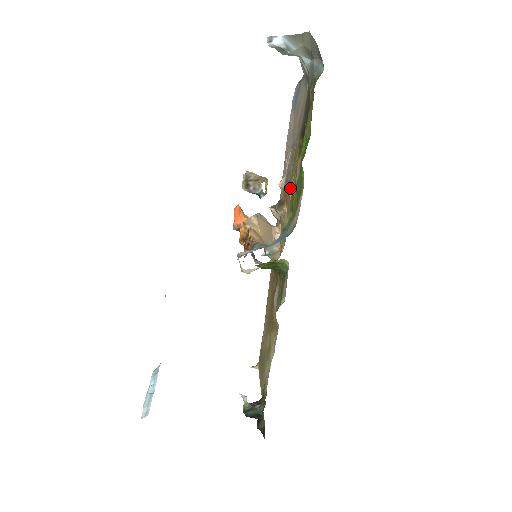
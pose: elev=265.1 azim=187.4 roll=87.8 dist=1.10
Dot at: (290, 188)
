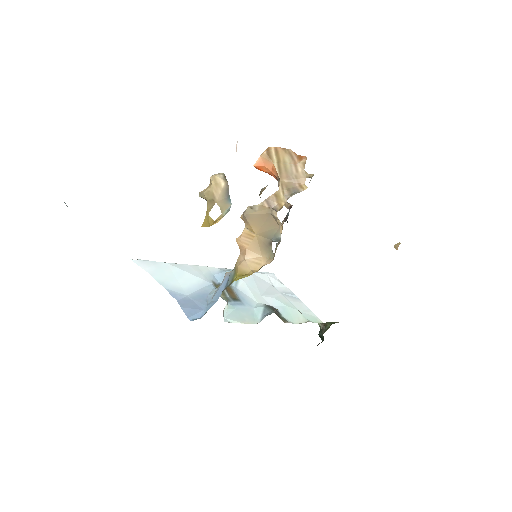
Dot at: occluded
